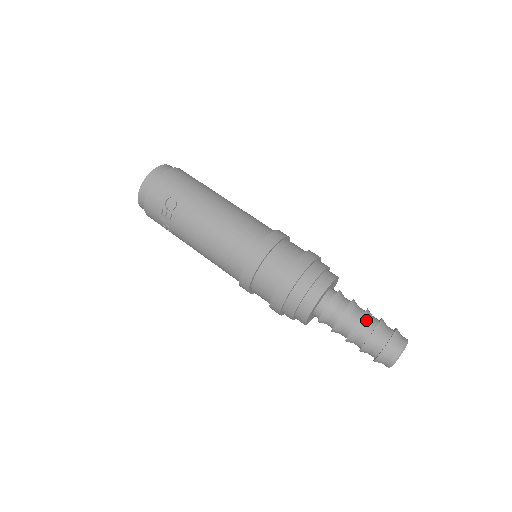
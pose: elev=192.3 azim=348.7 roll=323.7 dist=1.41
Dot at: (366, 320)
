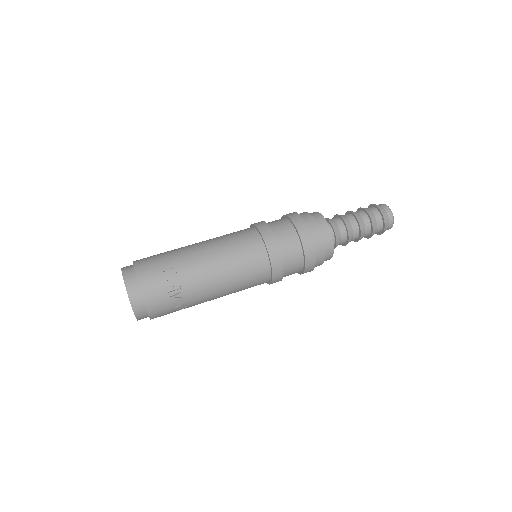
Dot at: (356, 213)
